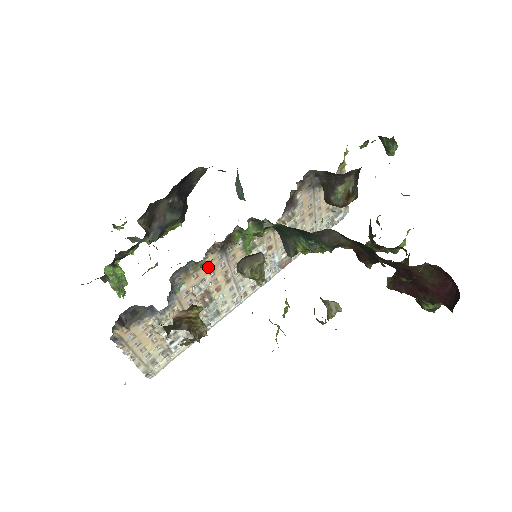
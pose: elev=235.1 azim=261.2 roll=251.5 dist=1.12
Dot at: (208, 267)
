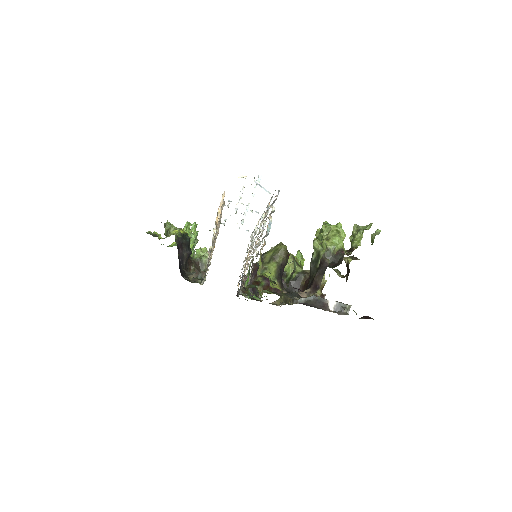
Dot at: occluded
